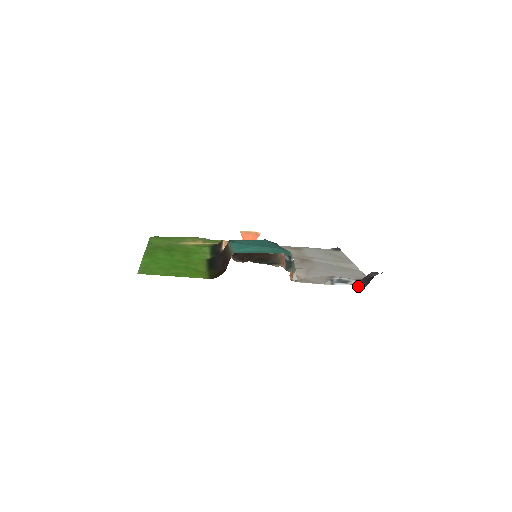
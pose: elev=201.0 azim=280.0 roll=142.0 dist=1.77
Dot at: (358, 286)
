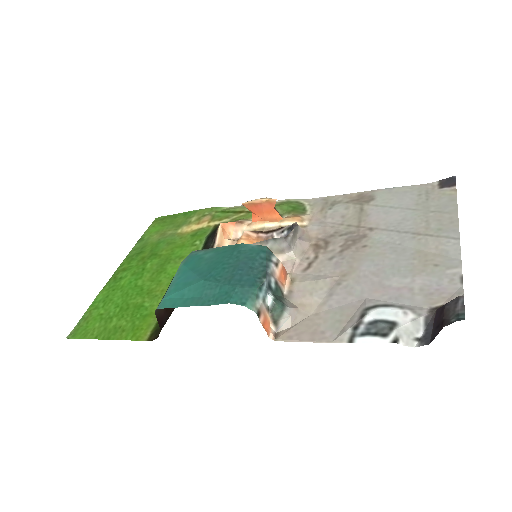
Dot at: (413, 340)
